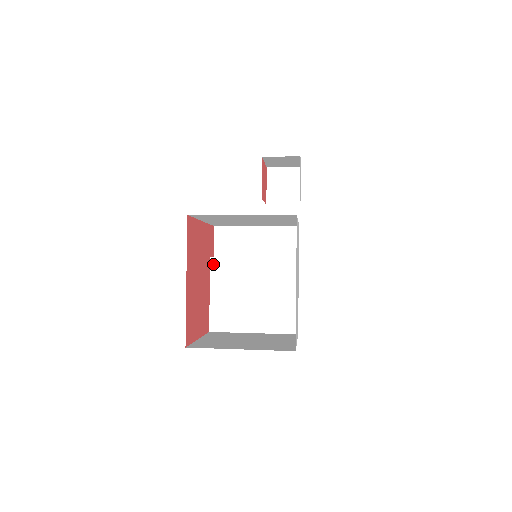
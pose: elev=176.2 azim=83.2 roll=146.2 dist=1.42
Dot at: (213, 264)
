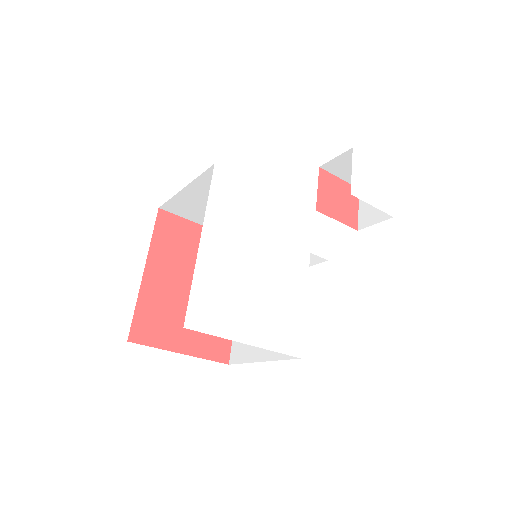
Dot at: occluded
